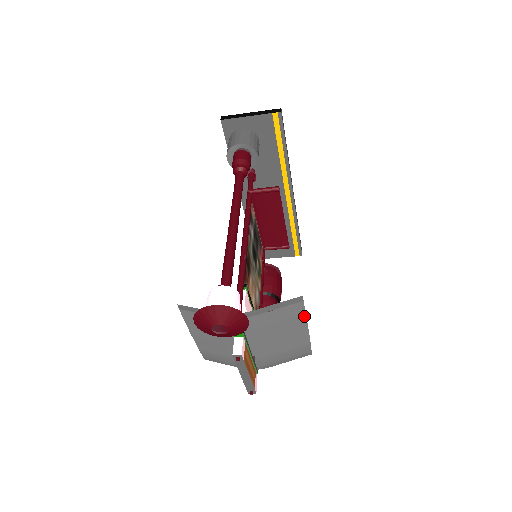
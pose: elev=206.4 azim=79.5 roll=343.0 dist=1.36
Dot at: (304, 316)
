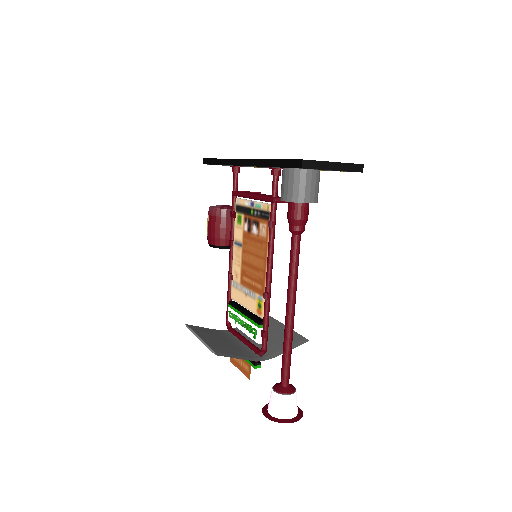
Dot at: (295, 333)
